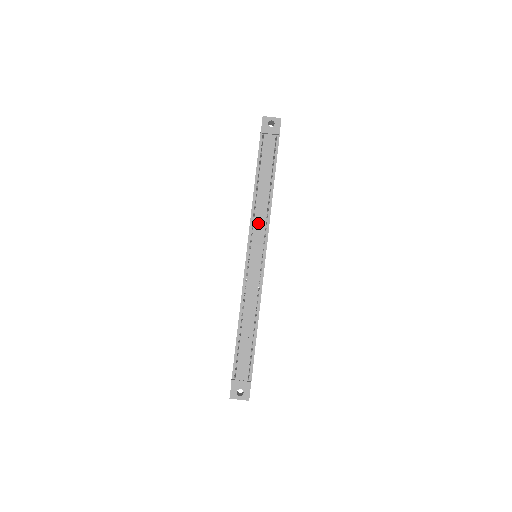
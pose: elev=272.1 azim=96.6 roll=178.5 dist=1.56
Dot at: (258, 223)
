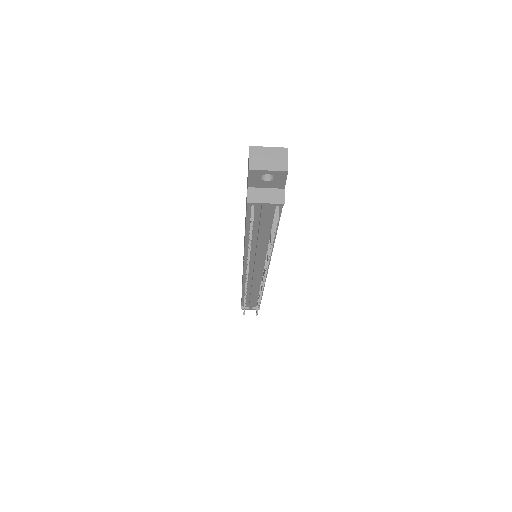
Dot at: (255, 262)
